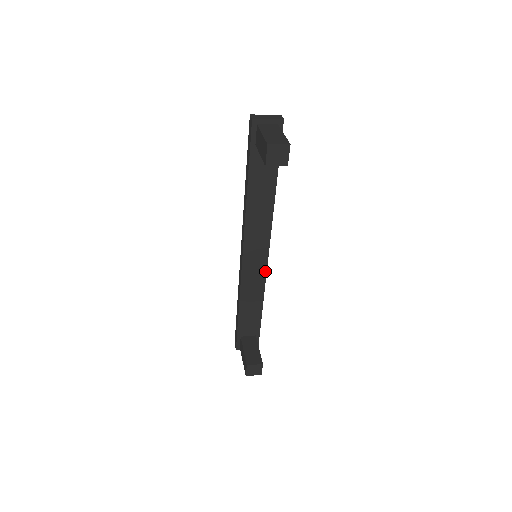
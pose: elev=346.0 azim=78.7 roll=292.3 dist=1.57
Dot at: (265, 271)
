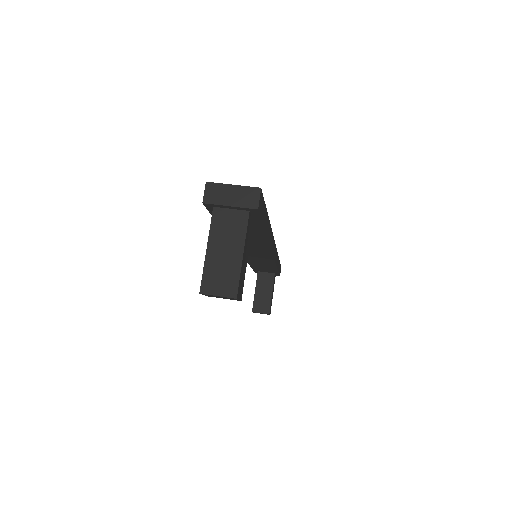
Dot at: (272, 260)
